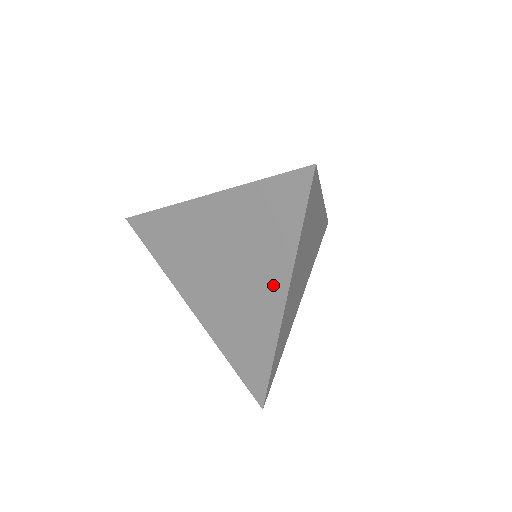
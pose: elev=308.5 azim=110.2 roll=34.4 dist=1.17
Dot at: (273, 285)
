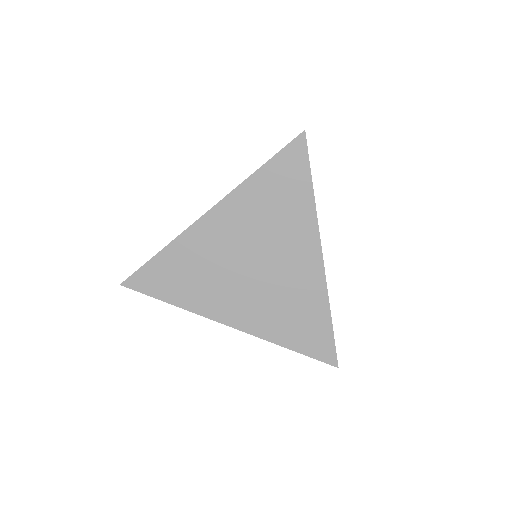
Dot at: (305, 245)
